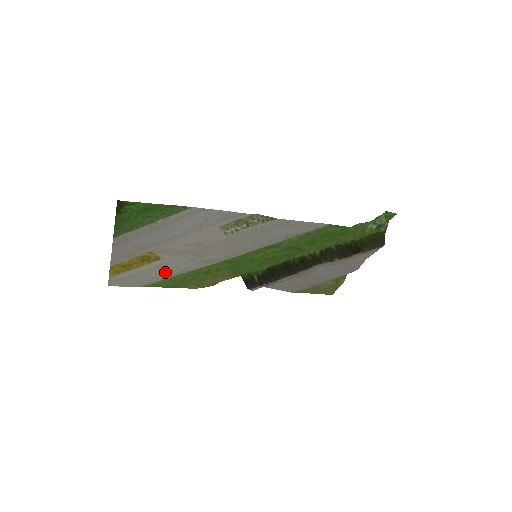
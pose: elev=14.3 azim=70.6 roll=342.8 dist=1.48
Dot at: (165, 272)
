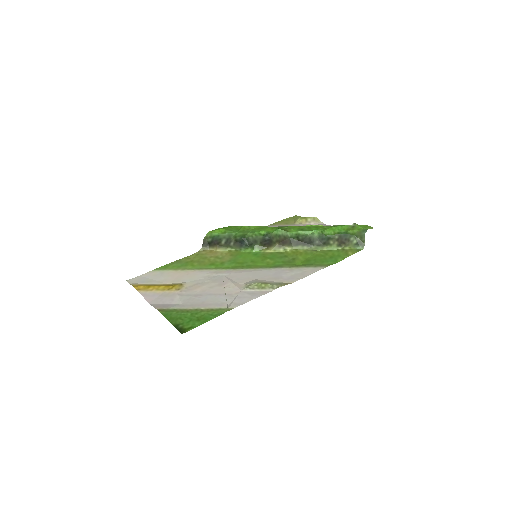
Dot at: (180, 275)
